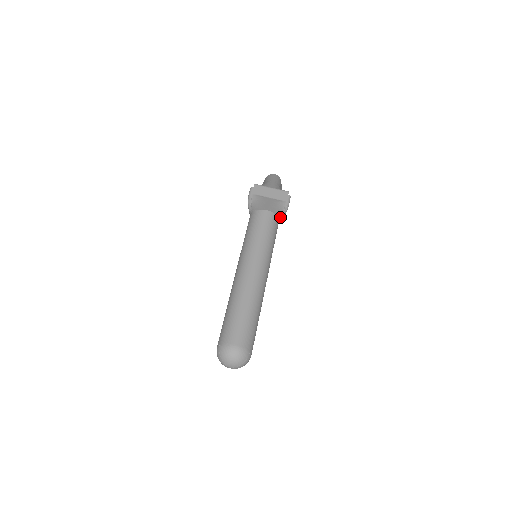
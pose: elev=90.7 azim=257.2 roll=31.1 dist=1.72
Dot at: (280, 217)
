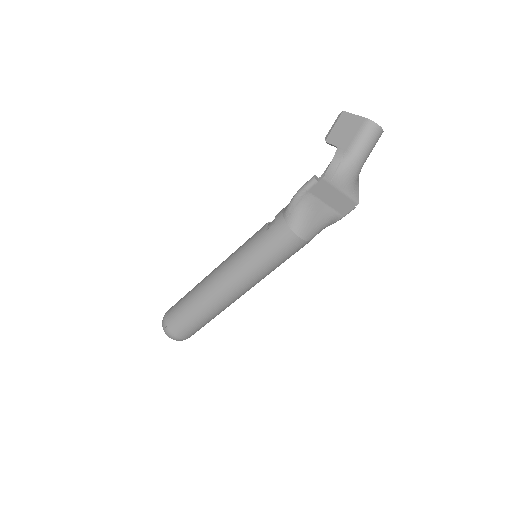
Dot at: occluded
